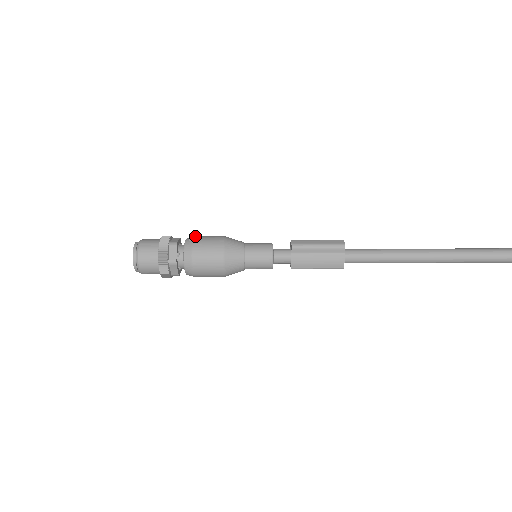
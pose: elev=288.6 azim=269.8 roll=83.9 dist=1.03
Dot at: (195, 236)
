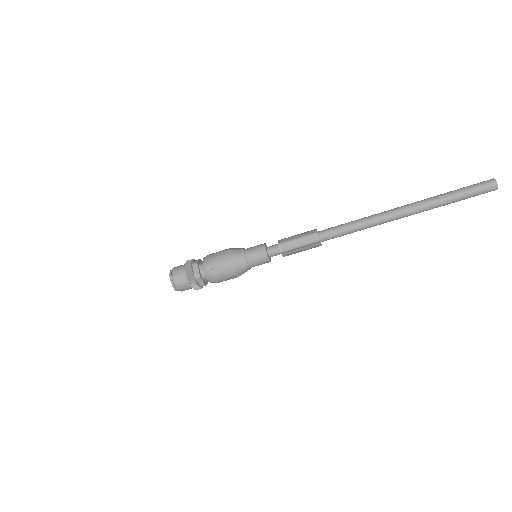
Dot at: (208, 263)
